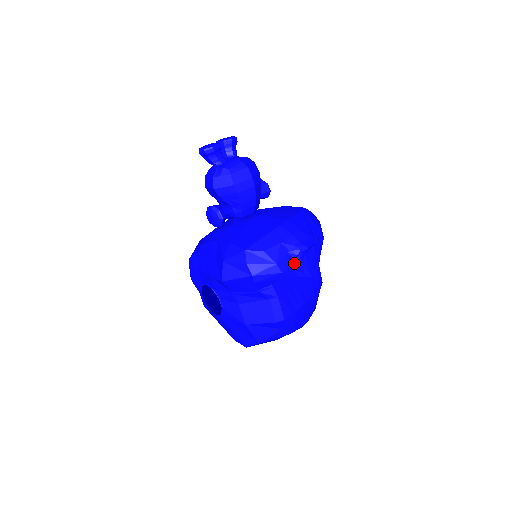
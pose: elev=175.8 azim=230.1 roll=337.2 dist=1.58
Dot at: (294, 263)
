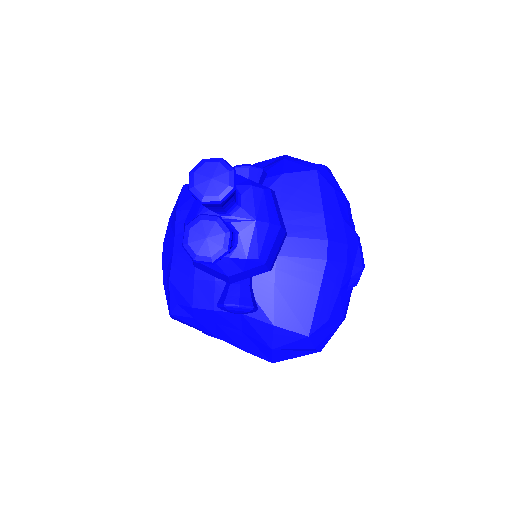
Dot at: (351, 292)
